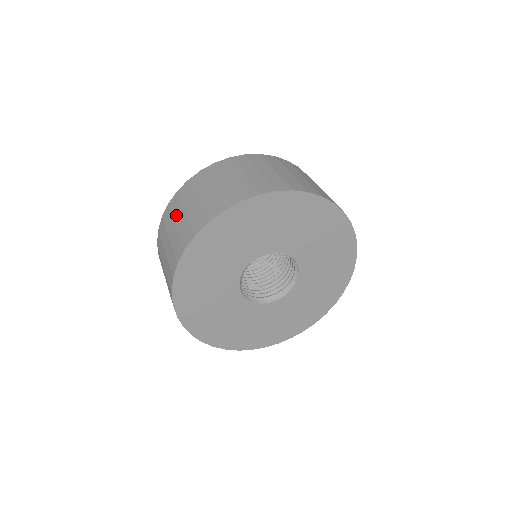
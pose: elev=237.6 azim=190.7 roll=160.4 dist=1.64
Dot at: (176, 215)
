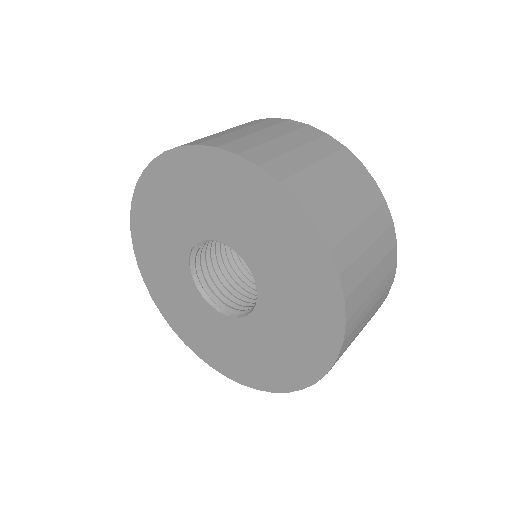
Dot at: occluded
